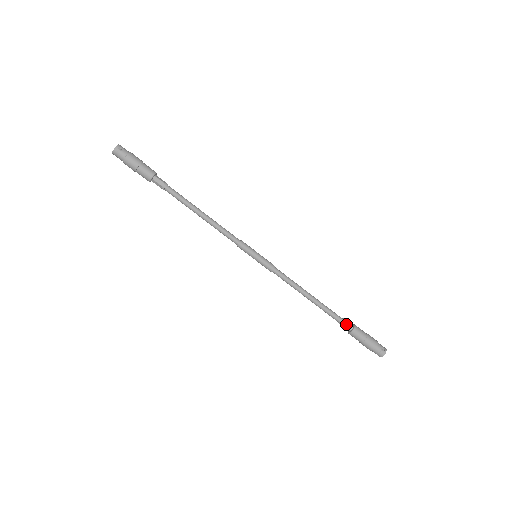
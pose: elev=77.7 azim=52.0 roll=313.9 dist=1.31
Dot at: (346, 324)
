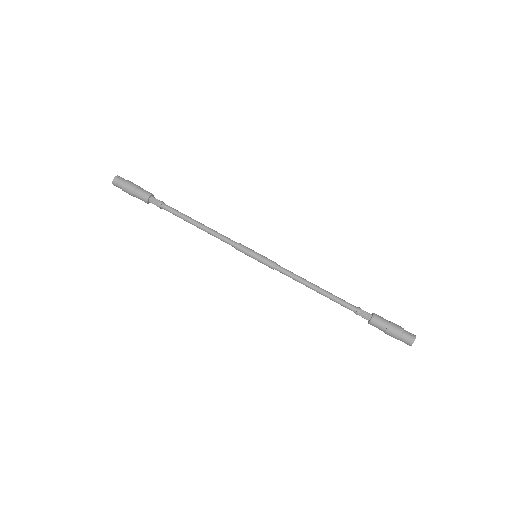
Dot at: (363, 312)
